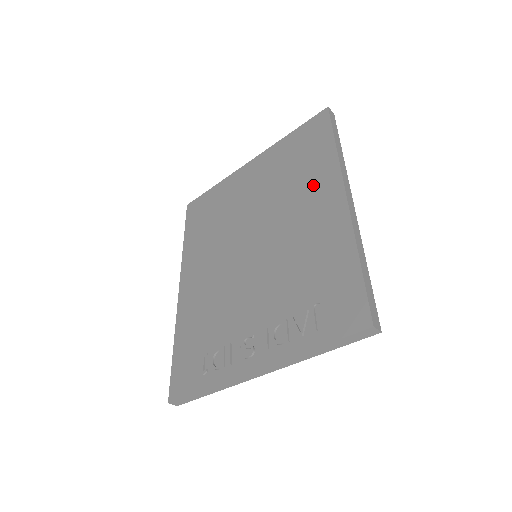
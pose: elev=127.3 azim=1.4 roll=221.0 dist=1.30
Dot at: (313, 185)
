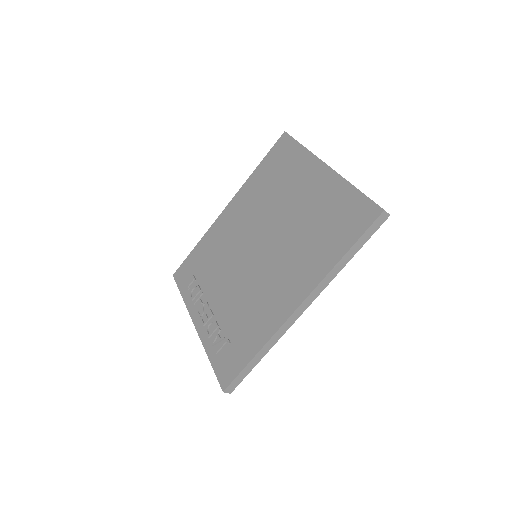
Dot at: (305, 266)
